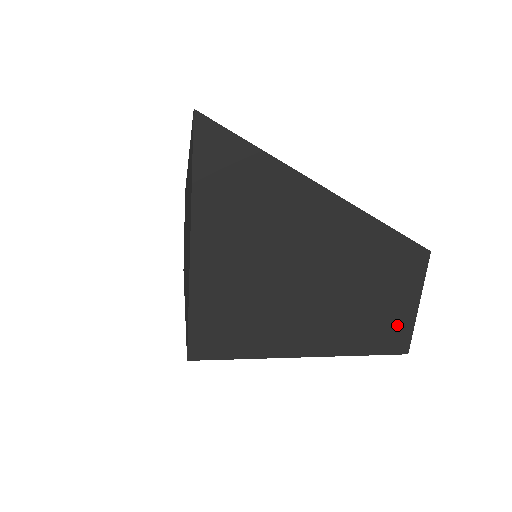
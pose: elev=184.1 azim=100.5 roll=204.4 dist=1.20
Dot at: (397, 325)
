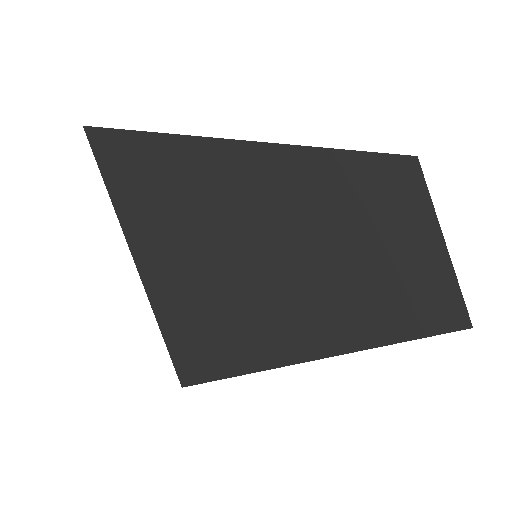
Dot at: (425, 285)
